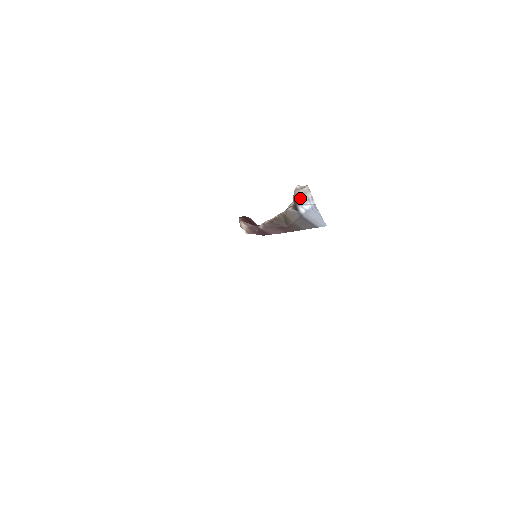
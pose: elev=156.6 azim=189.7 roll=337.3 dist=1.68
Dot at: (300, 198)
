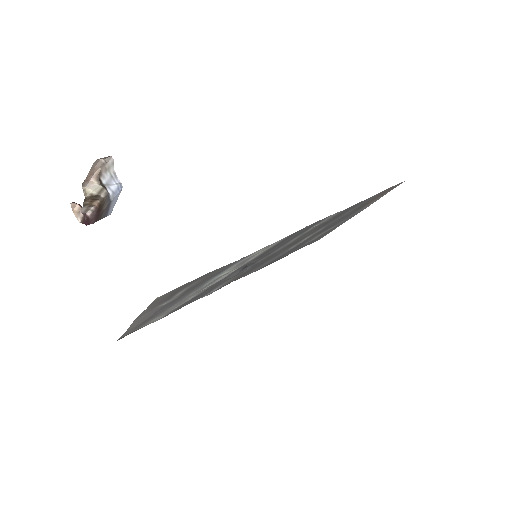
Dot at: (105, 176)
